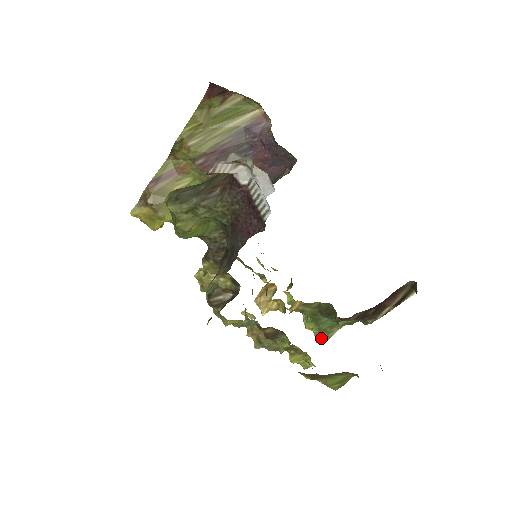
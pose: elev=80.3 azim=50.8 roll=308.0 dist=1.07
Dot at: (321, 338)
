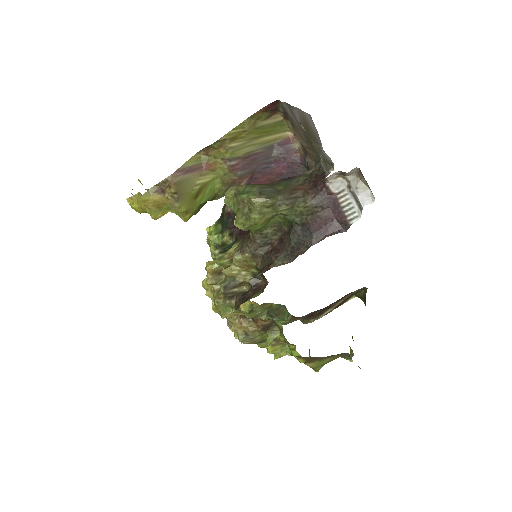
Dot at: occluded
